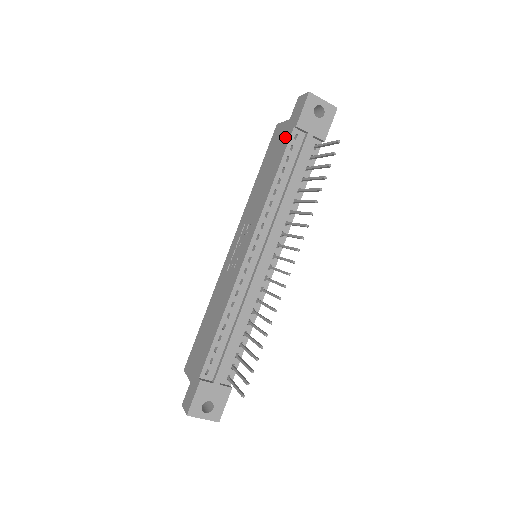
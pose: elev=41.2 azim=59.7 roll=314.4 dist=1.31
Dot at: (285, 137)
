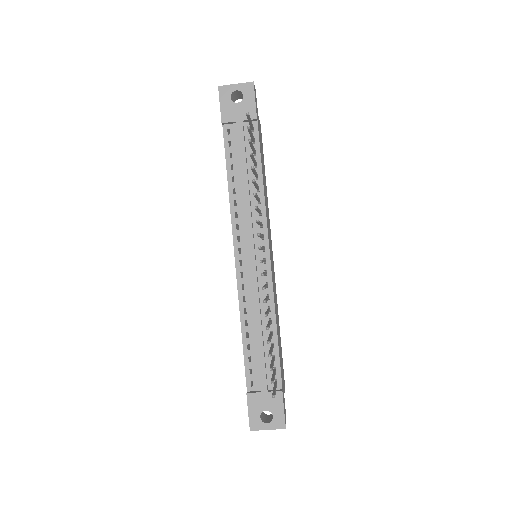
Dot at: occluded
